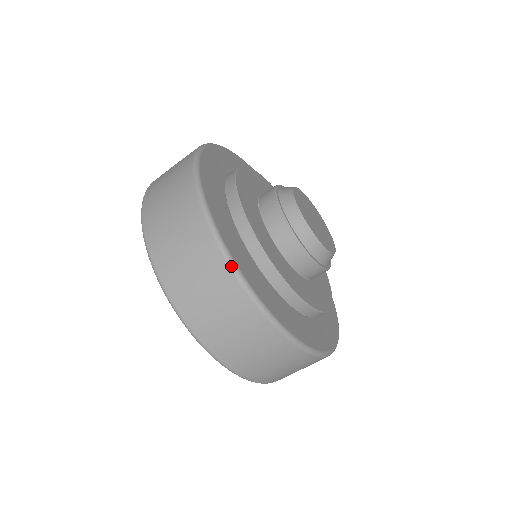
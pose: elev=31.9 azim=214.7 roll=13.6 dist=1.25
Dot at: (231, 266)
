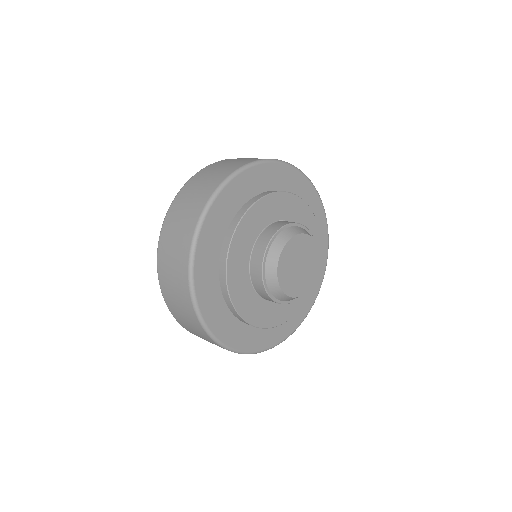
Dot at: (189, 270)
